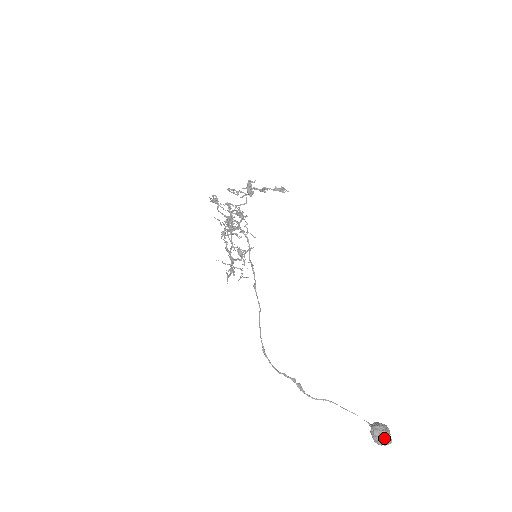
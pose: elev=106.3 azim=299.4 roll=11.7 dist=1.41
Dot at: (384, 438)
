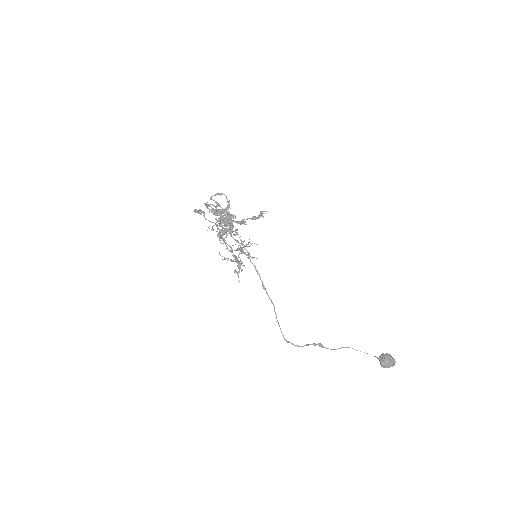
Dot at: (389, 367)
